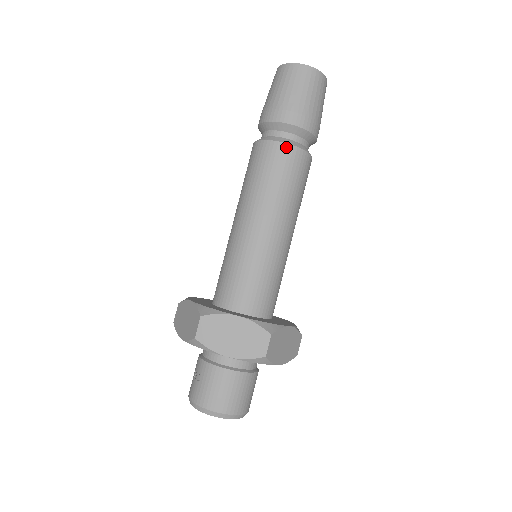
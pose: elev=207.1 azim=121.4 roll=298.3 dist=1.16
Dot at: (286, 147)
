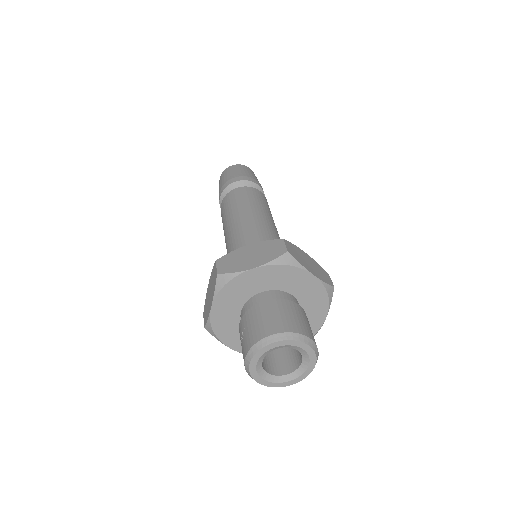
Dot at: (240, 188)
